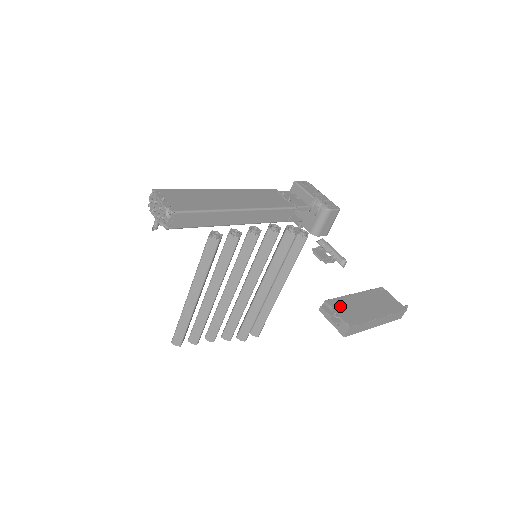
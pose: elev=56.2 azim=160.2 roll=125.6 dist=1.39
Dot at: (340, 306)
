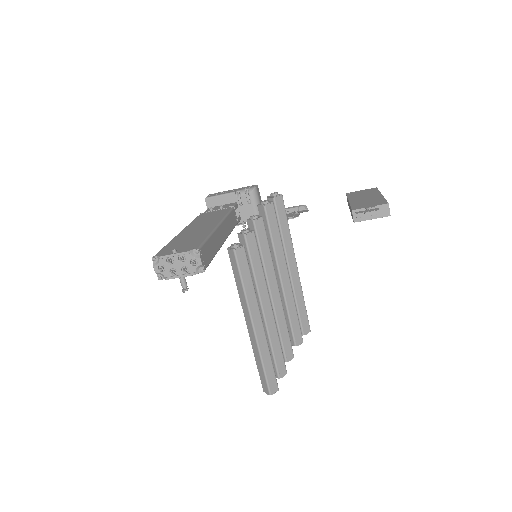
Dot at: (362, 206)
